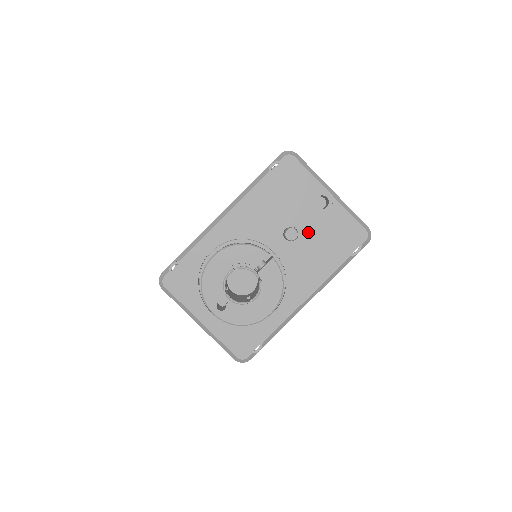
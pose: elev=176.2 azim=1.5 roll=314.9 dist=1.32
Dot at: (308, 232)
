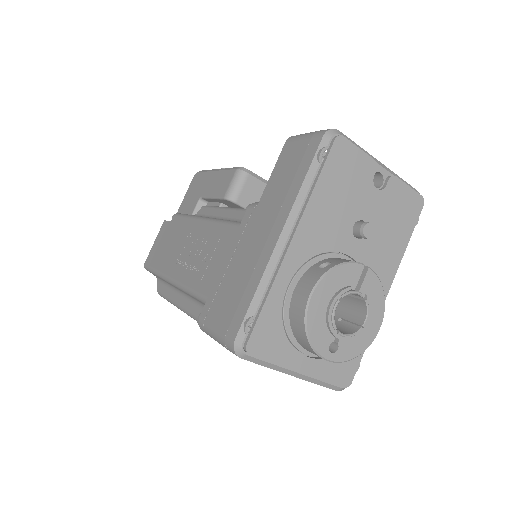
Dot at: (375, 220)
